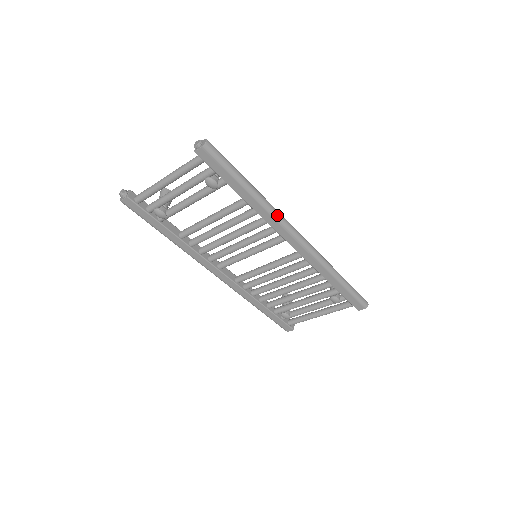
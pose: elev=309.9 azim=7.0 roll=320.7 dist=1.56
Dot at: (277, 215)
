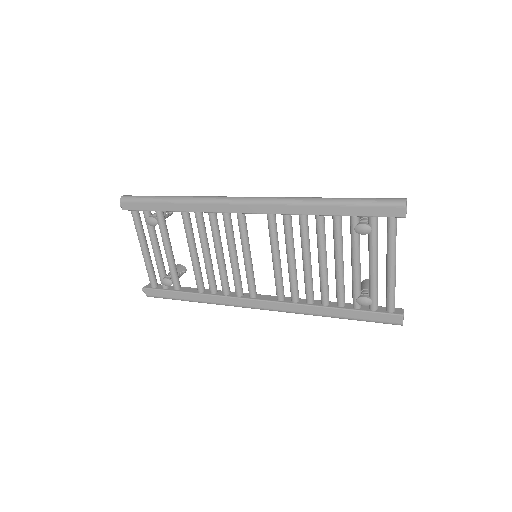
Dot at: (207, 199)
